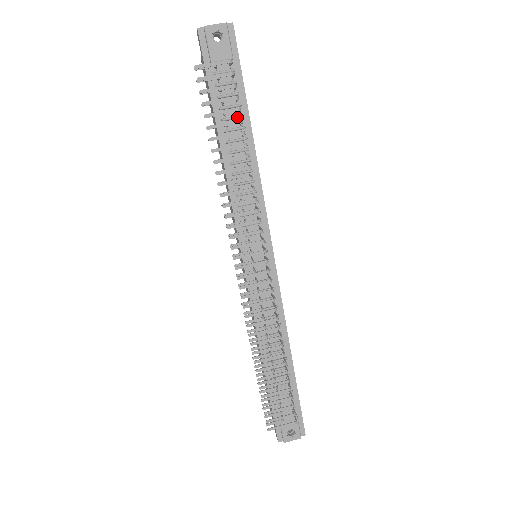
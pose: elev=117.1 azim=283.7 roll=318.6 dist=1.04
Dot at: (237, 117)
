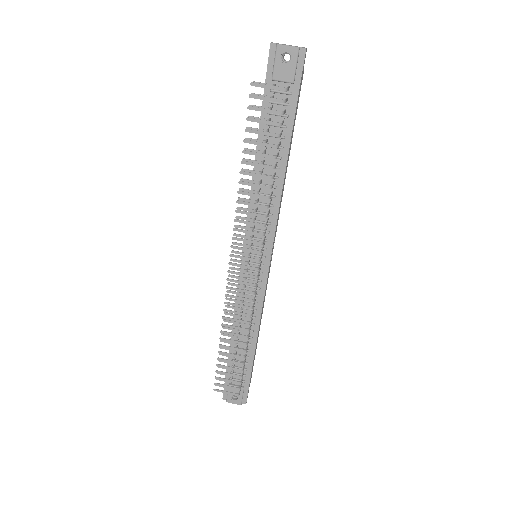
Dot at: (279, 137)
